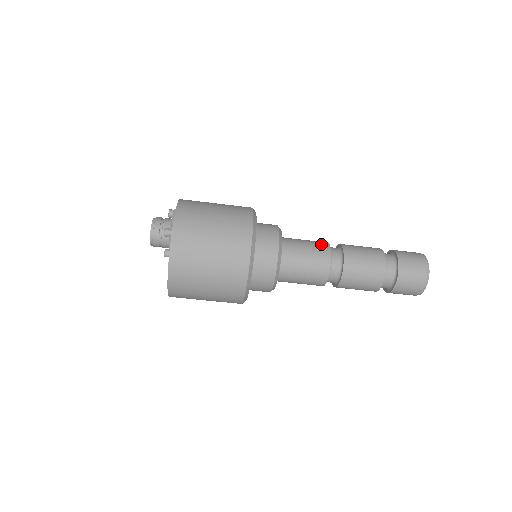
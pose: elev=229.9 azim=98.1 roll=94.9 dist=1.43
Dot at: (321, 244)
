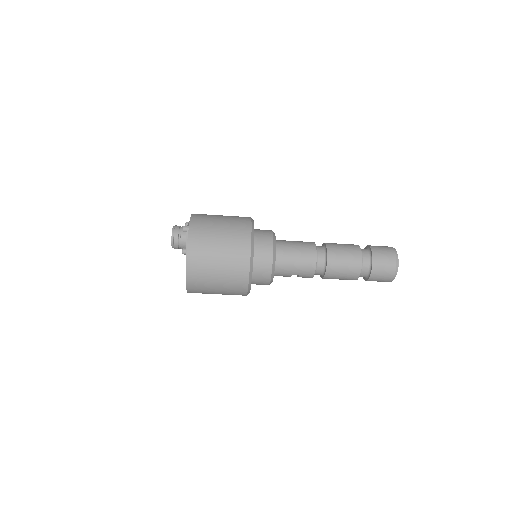
Dot at: occluded
